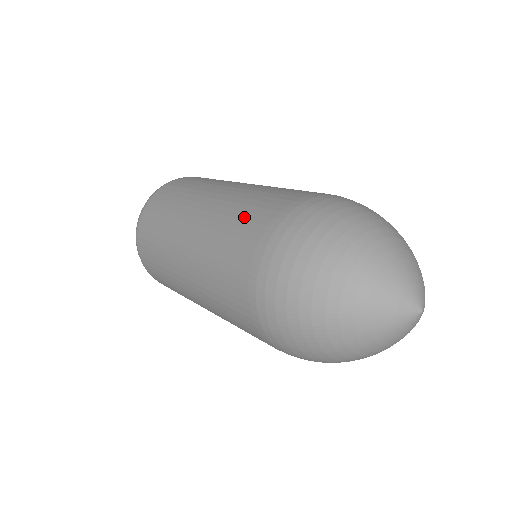
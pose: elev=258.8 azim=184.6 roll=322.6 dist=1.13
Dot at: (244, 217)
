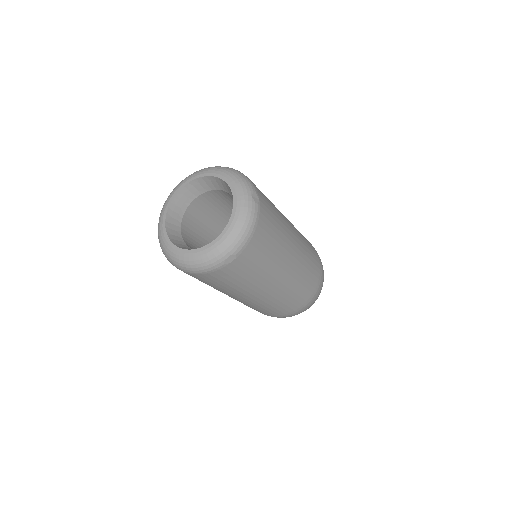
Dot at: (300, 294)
